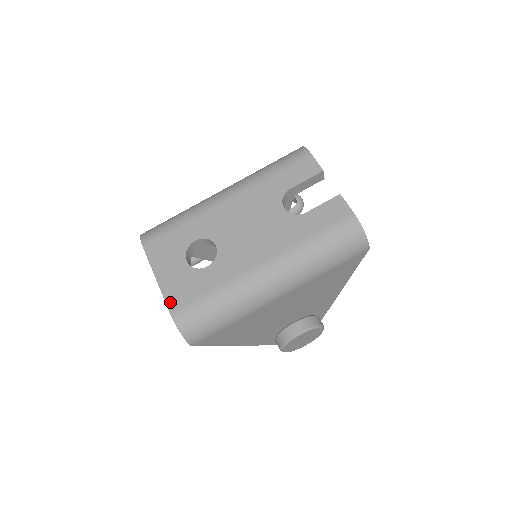
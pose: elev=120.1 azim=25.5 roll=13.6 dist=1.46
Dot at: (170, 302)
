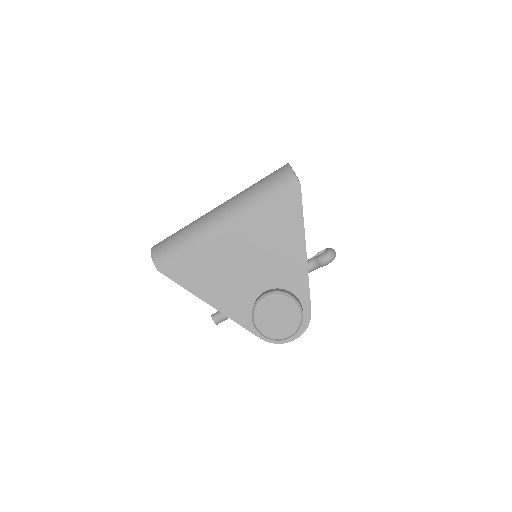
Dot at: occluded
